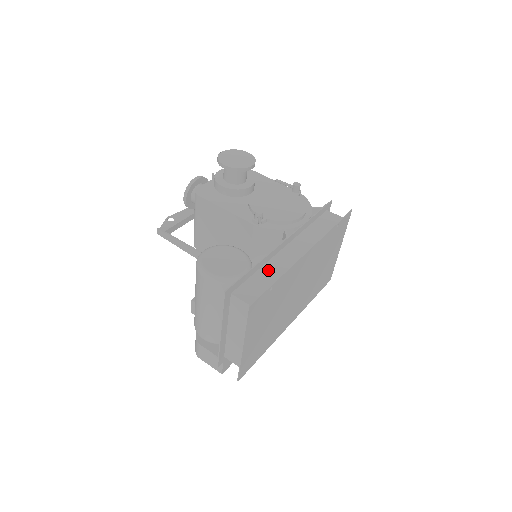
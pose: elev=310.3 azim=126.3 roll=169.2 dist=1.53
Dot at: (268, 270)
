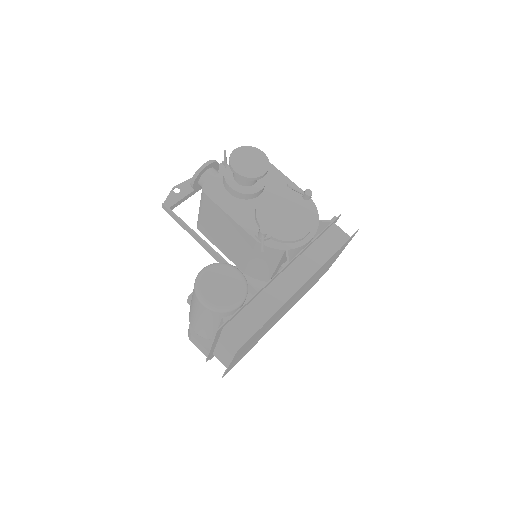
Dot at: (262, 301)
